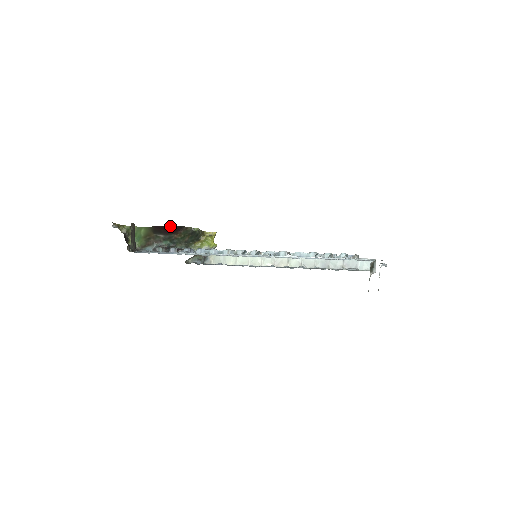
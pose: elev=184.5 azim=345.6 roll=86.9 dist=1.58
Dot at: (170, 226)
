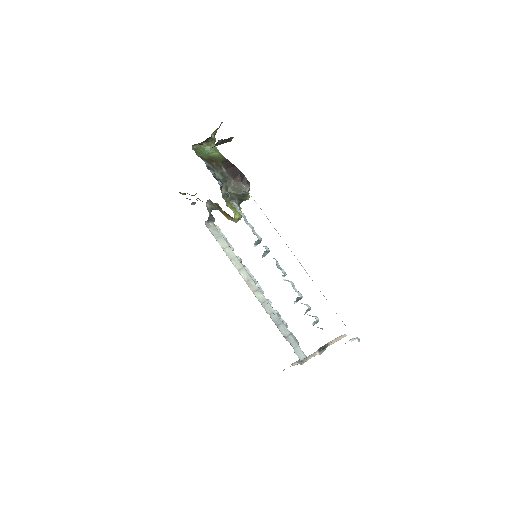
Dot at: occluded
